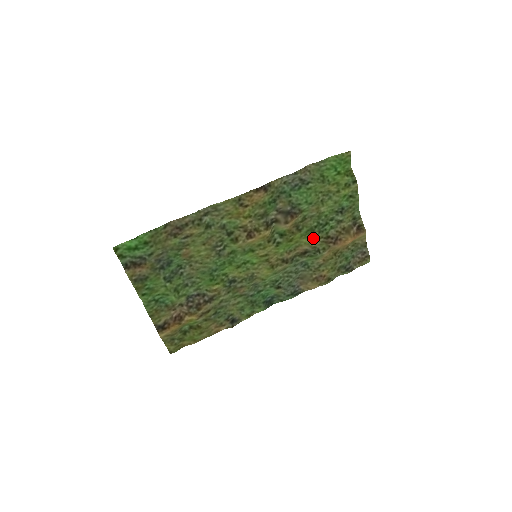
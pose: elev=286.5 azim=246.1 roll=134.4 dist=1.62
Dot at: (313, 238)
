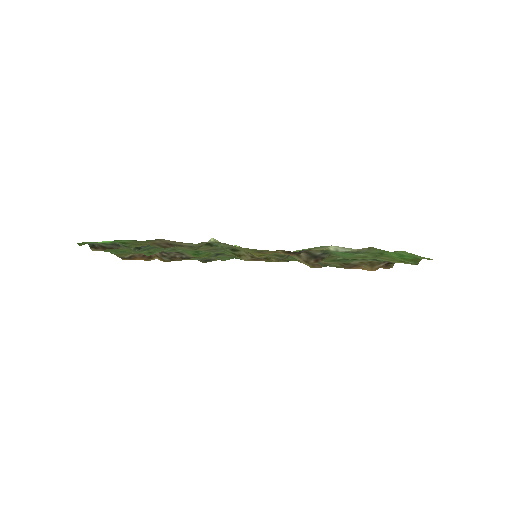
Dot at: occluded
